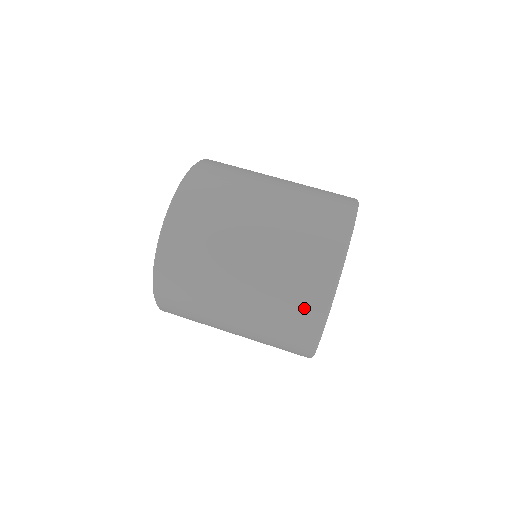
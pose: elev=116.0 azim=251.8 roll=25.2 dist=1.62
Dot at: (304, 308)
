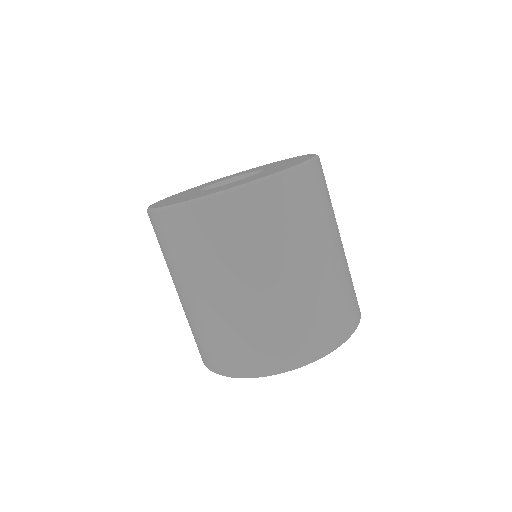
Dot at: occluded
